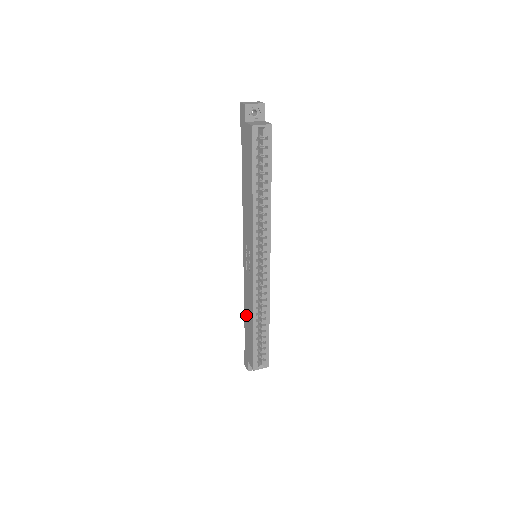
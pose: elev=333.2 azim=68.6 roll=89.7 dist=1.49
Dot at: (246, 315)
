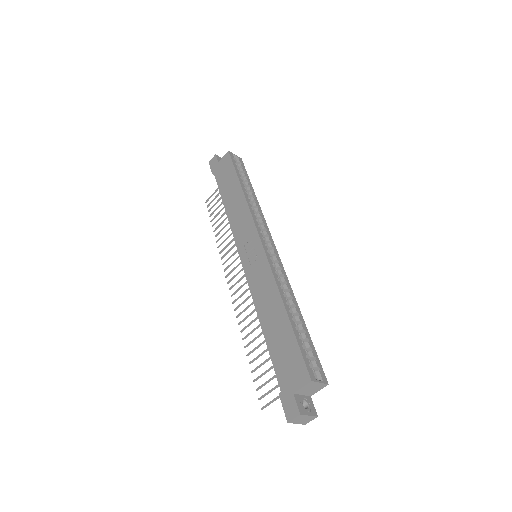
Dot at: (266, 322)
